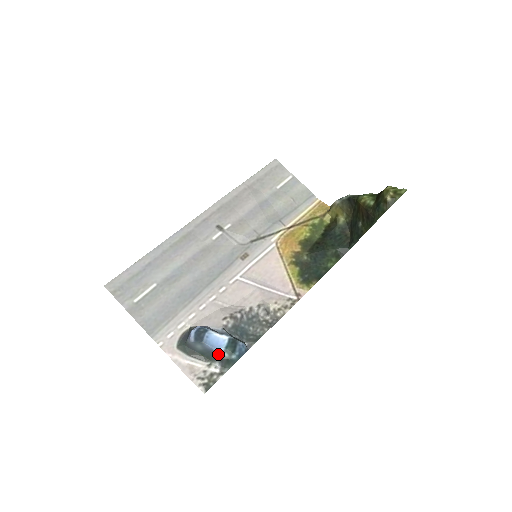
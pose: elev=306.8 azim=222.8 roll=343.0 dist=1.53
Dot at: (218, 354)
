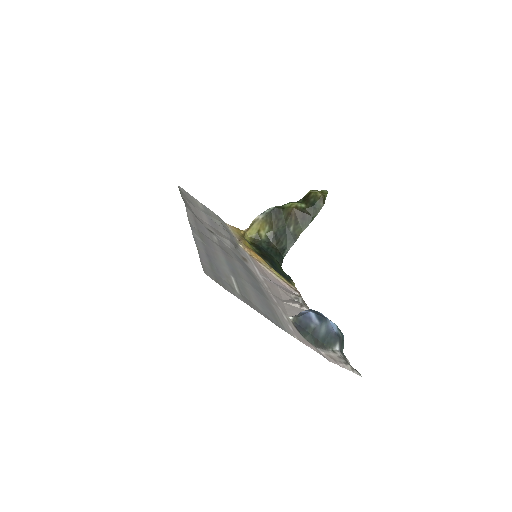
Dot at: (336, 333)
